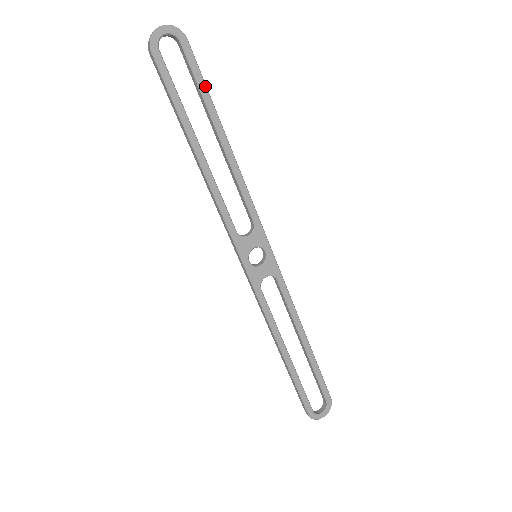
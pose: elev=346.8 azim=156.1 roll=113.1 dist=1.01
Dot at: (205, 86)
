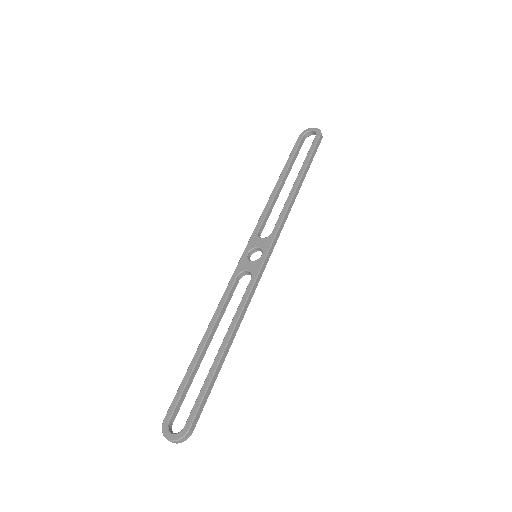
Dot at: (311, 155)
